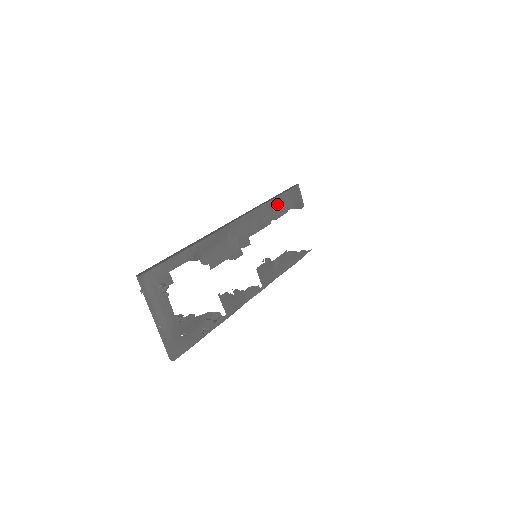
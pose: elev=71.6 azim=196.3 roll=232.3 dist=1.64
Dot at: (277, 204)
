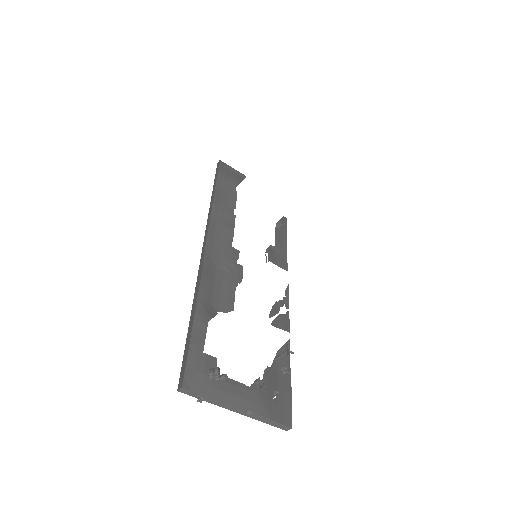
Dot at: (222, 194)
